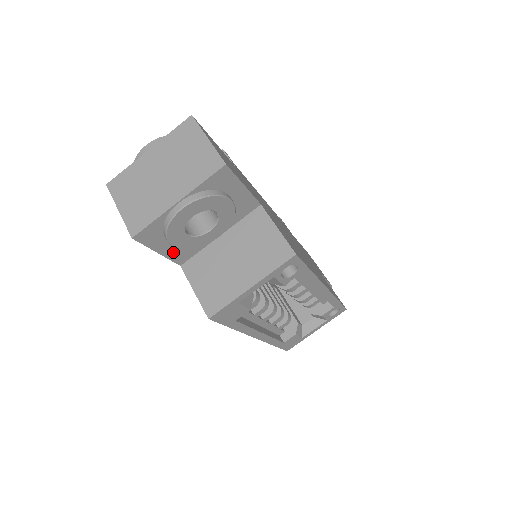
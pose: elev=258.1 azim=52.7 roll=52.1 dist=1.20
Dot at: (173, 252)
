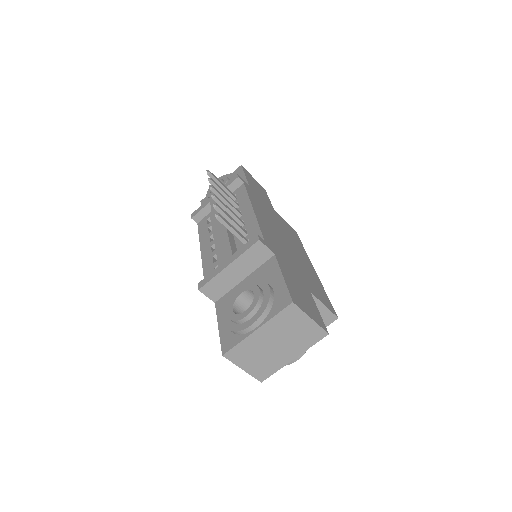
Dot at: occluded
